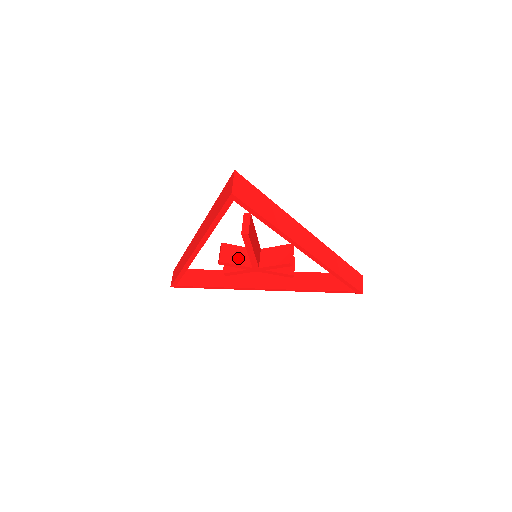
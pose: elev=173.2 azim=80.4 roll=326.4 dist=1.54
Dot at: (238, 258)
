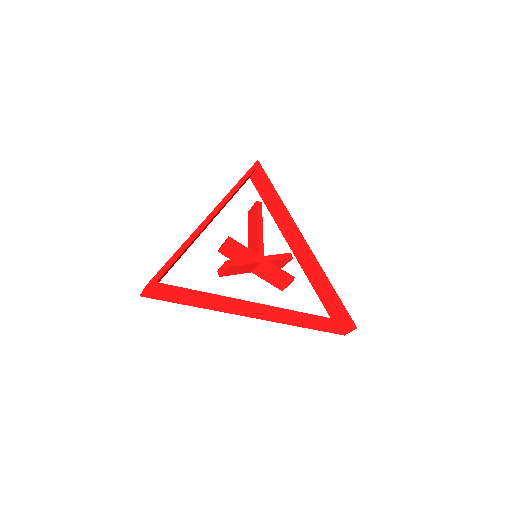
Dot at: occluded
